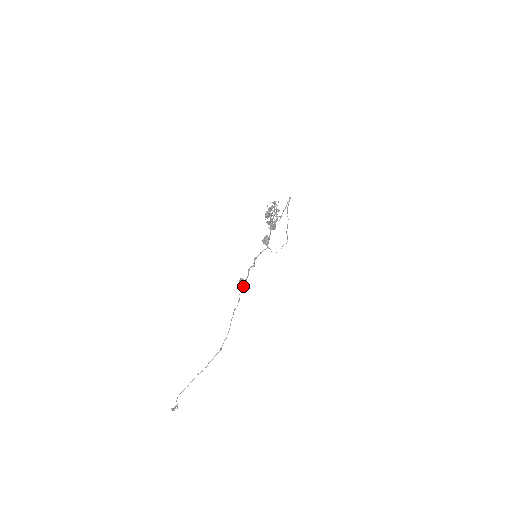
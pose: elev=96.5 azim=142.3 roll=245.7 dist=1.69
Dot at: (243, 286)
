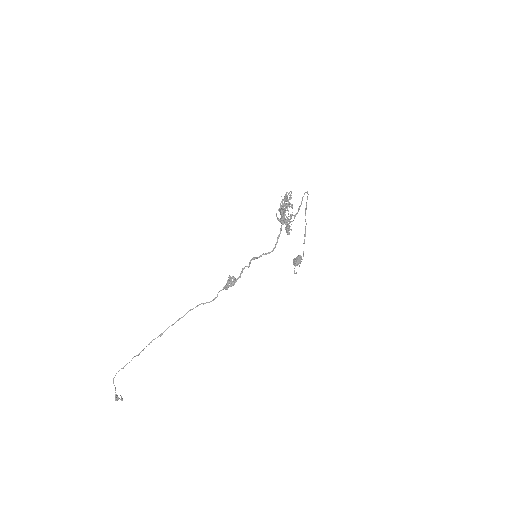
Dot at: (229, 285)
